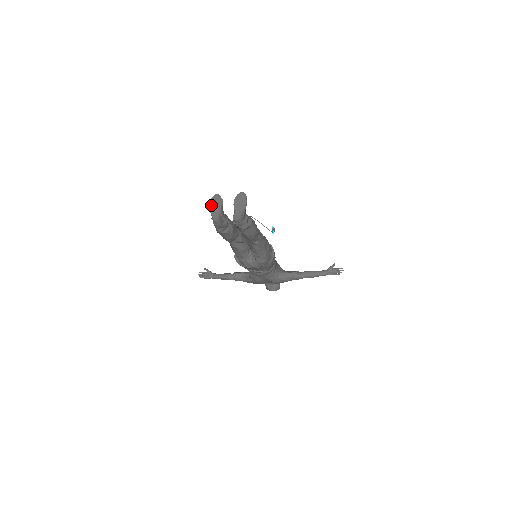
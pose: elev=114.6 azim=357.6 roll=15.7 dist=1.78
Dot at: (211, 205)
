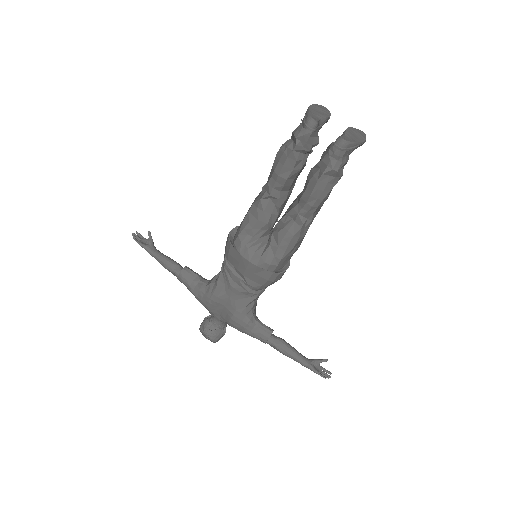
Dot at: (313, 107)
